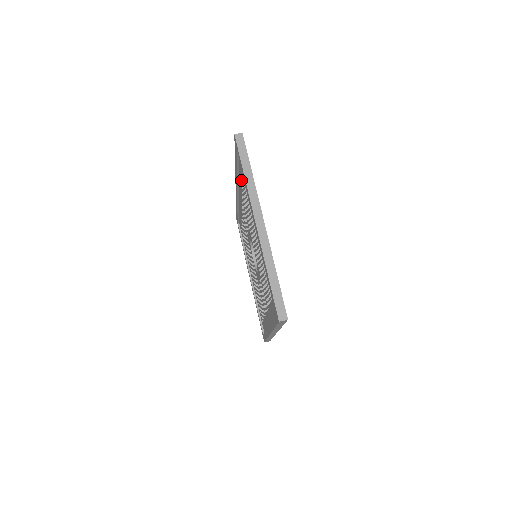
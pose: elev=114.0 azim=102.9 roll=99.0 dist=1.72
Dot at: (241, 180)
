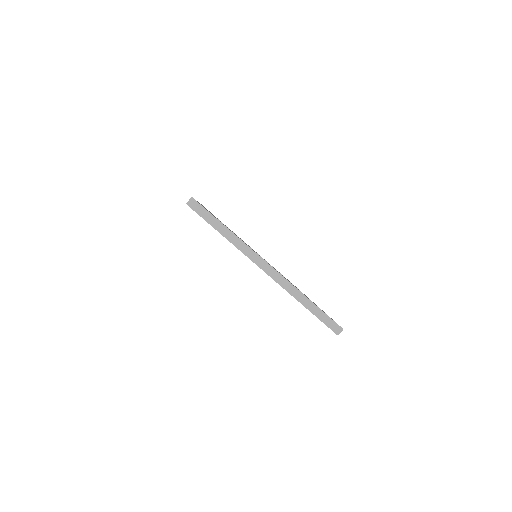
Dot at: occluded
